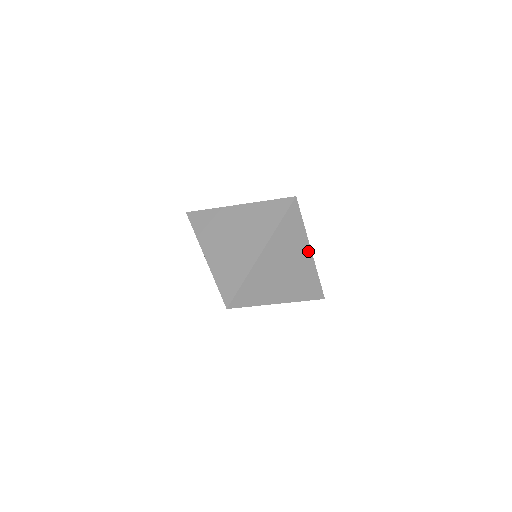
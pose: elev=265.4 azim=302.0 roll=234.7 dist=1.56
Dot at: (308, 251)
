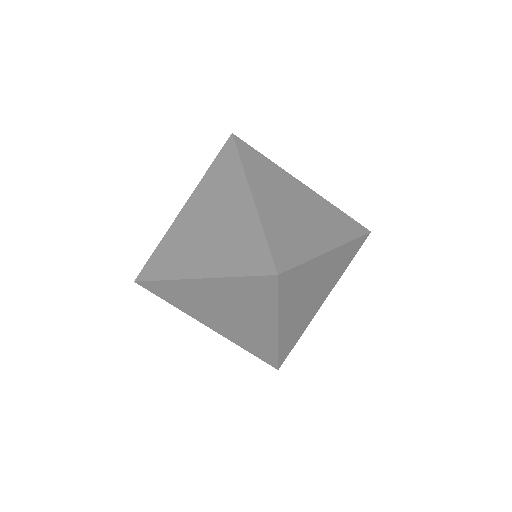
Dot at: (300, 185)
